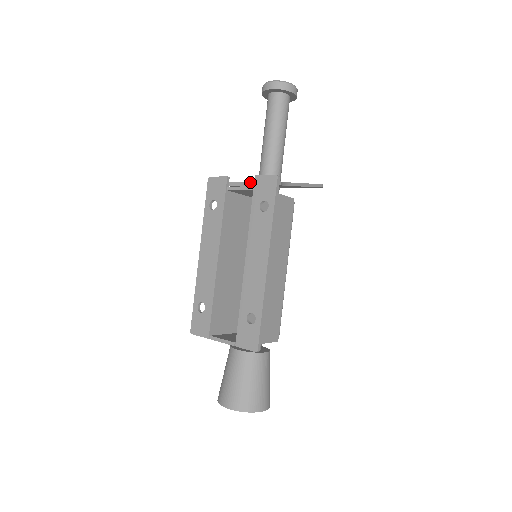
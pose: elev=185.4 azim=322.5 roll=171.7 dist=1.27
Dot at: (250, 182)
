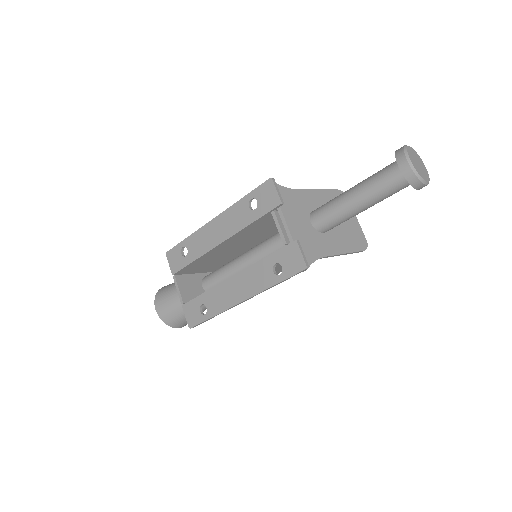
Dot at: (290, 234)
